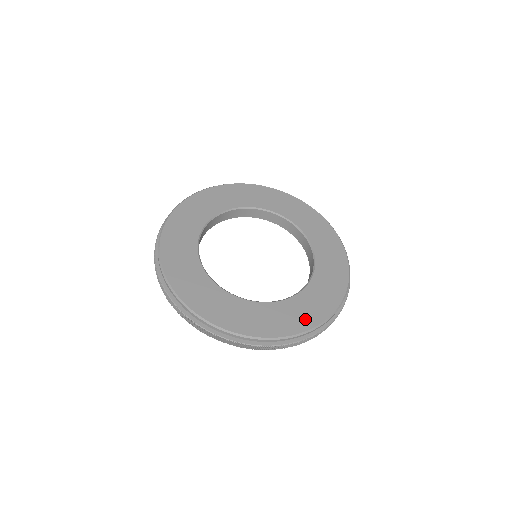
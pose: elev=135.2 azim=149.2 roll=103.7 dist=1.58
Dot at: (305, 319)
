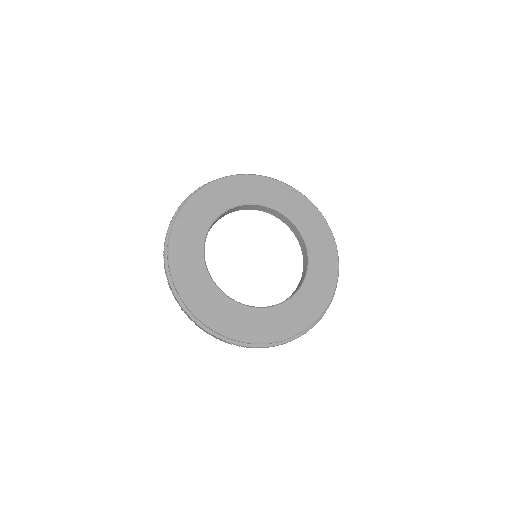
Dot at: (330, 267)
